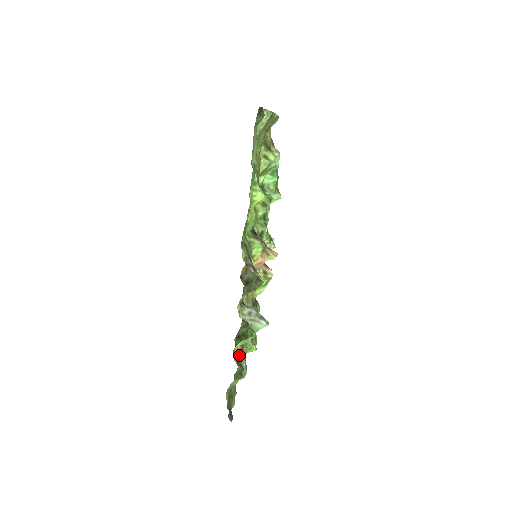
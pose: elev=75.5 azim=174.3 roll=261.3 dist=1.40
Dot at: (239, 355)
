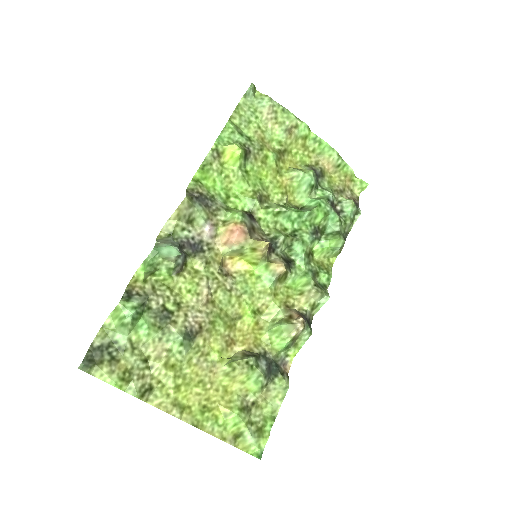
Dot at: (140, 292)
